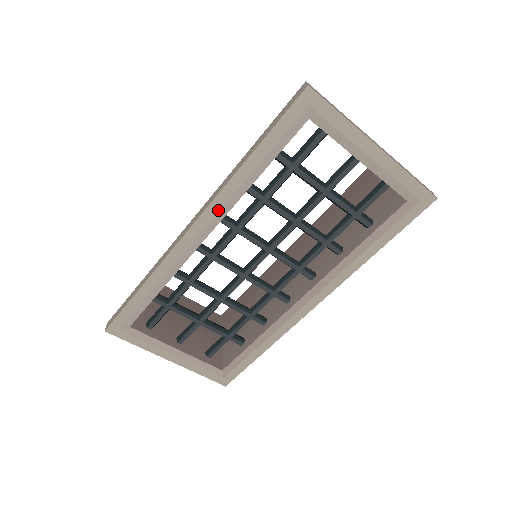
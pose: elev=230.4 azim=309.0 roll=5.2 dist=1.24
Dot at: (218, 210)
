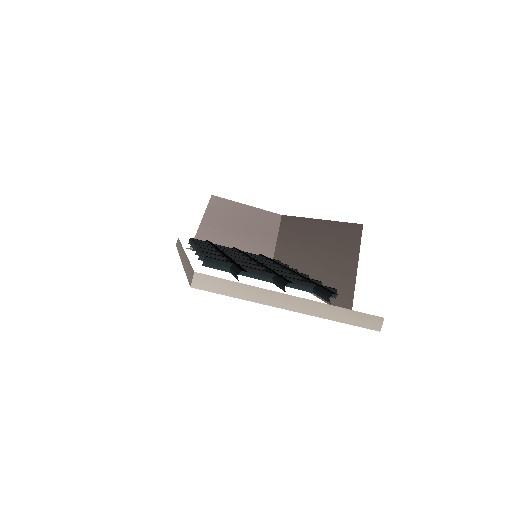
Dot at: occluded
